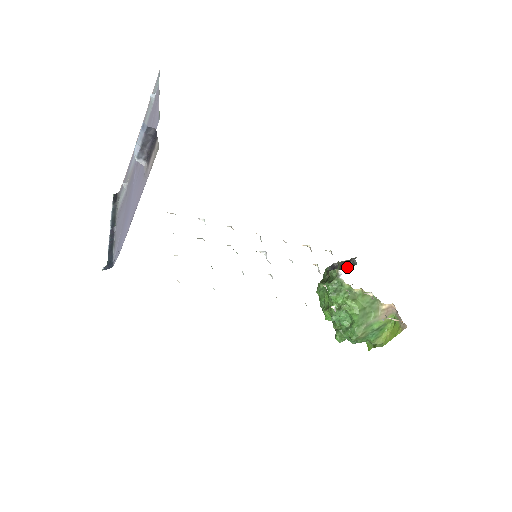
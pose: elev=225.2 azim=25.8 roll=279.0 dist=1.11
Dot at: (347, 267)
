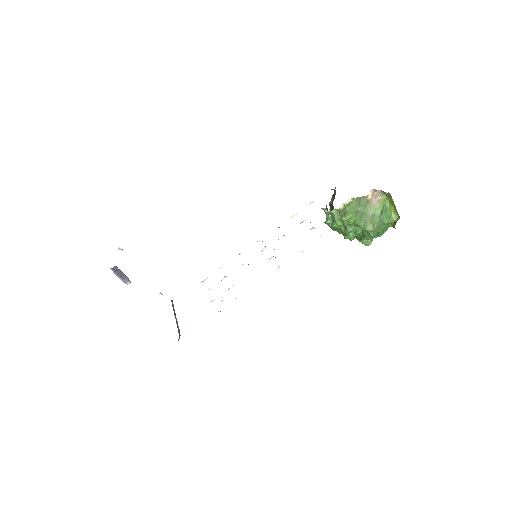
Dot at: occluded
